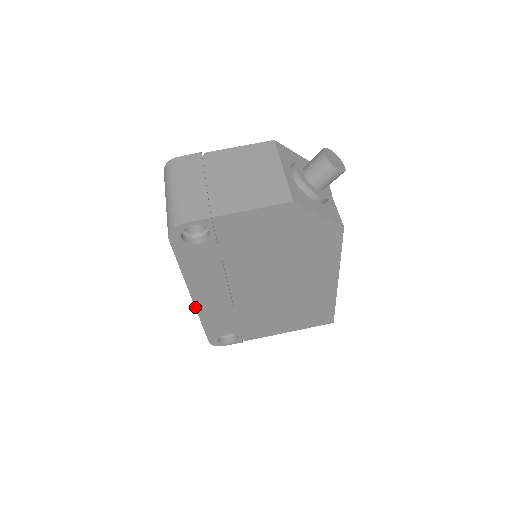
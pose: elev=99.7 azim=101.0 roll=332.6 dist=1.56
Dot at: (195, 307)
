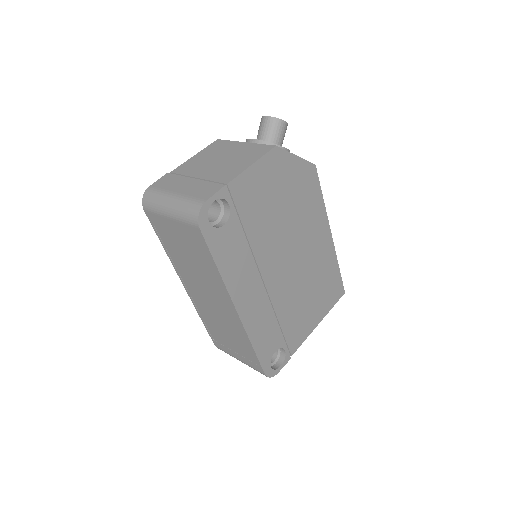
Dot at: (241, 322)
